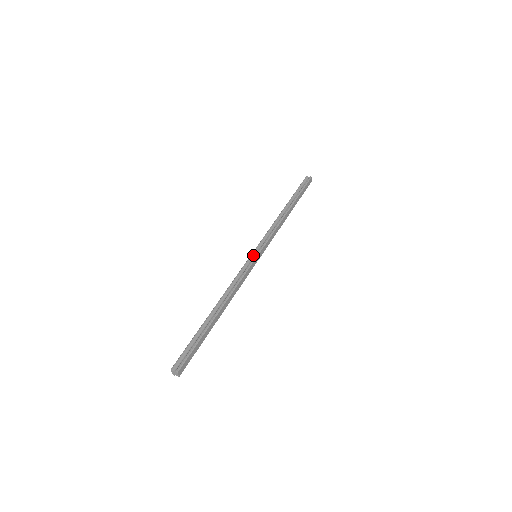
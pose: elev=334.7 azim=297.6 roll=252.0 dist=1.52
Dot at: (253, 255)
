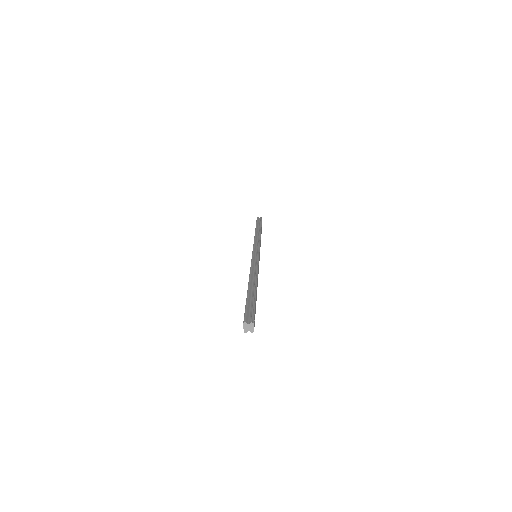
Dot at: (254, 254)
